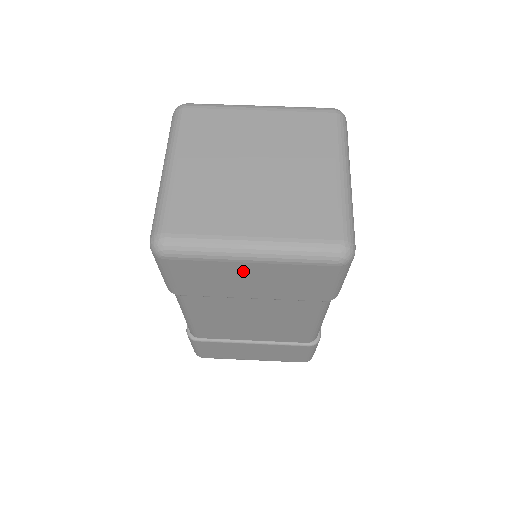
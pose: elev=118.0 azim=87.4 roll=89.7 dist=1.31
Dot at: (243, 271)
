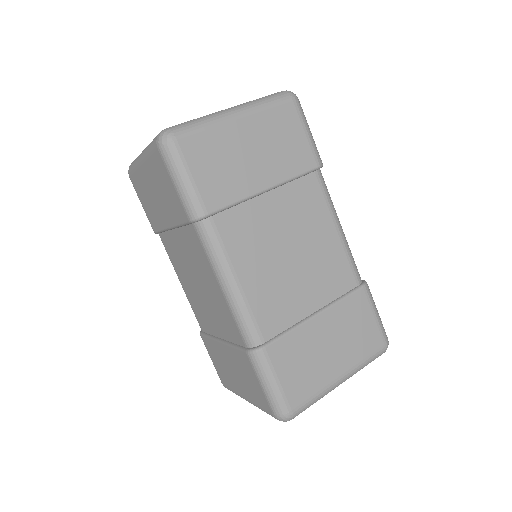
Dot at: (239, 137)
